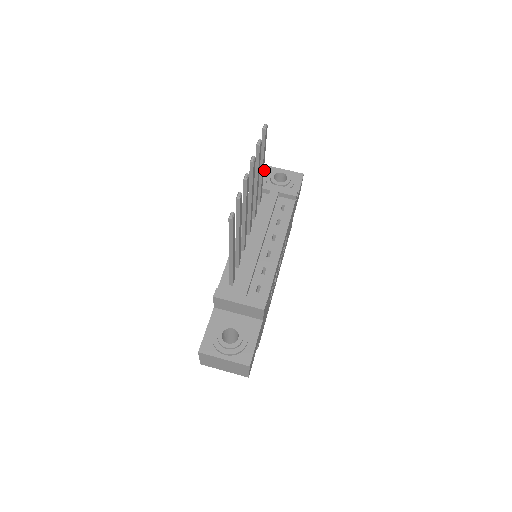
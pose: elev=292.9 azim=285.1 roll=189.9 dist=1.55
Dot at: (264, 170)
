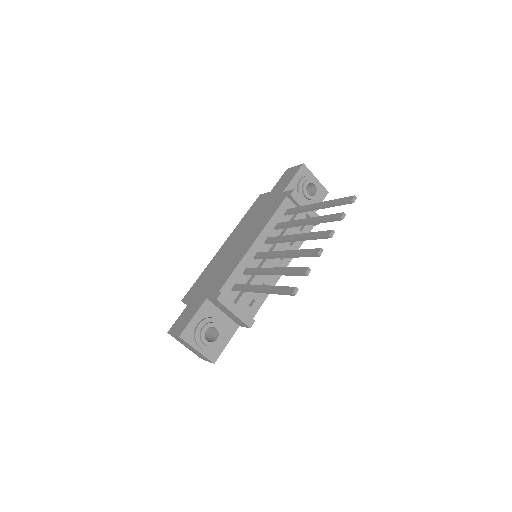
Dot at: (301, 169)
